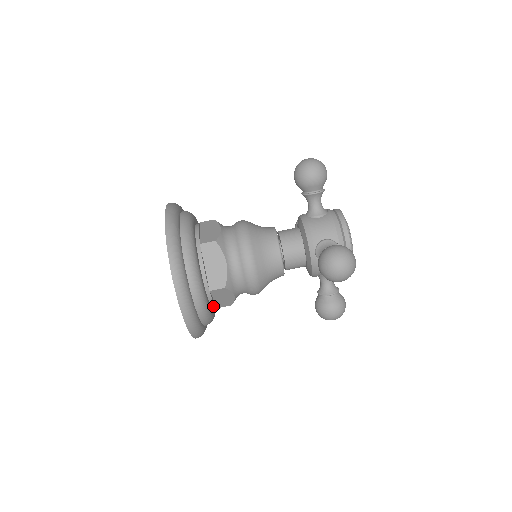
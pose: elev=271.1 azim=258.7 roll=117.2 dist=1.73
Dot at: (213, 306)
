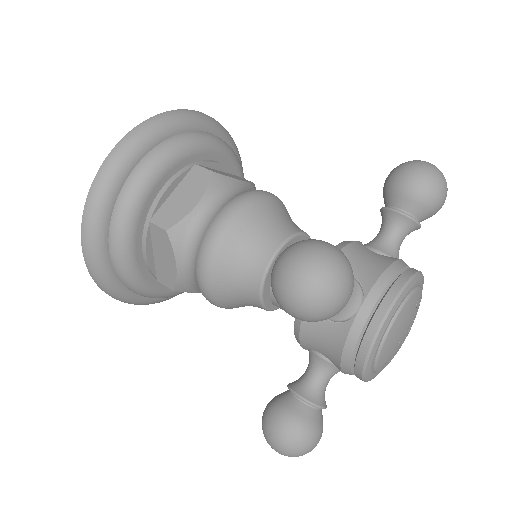
Dot at: (146, 260)
